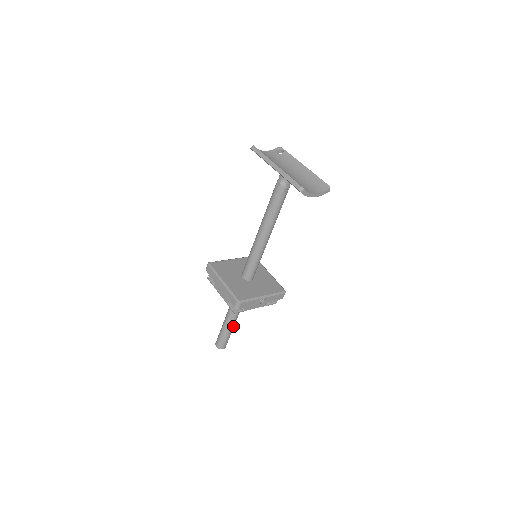
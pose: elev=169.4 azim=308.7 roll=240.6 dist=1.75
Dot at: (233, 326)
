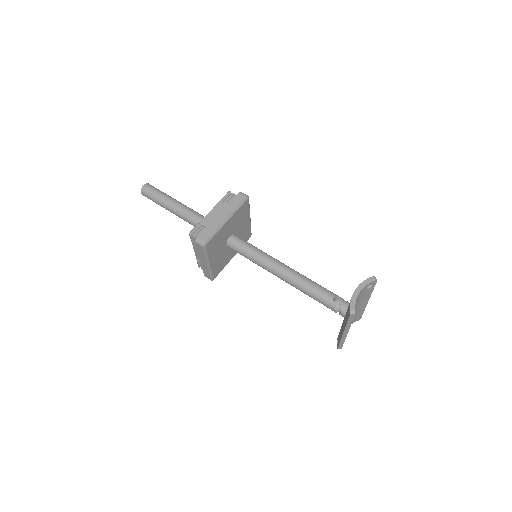
Dot at: occluded
